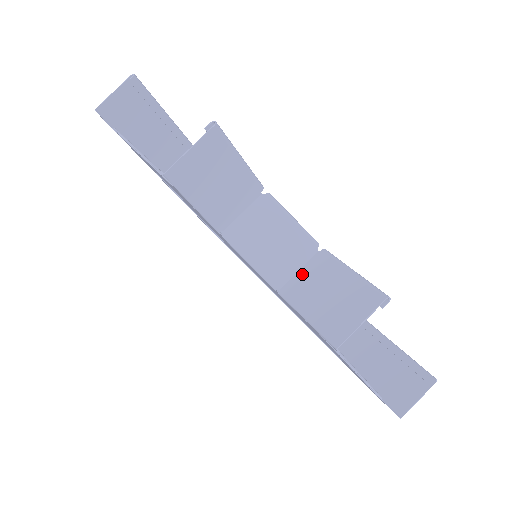
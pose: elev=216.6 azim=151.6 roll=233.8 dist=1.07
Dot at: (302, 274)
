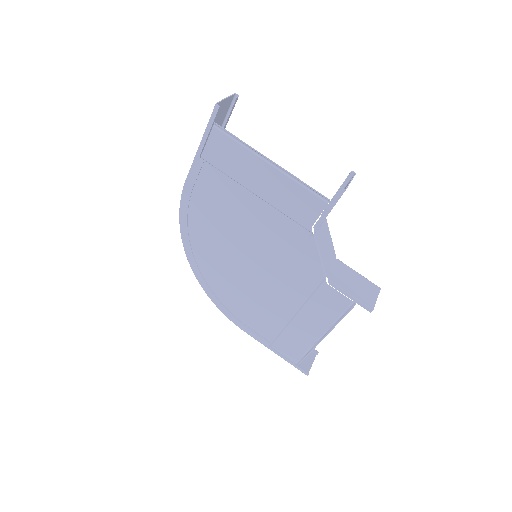
Dot at: (335, 270)
